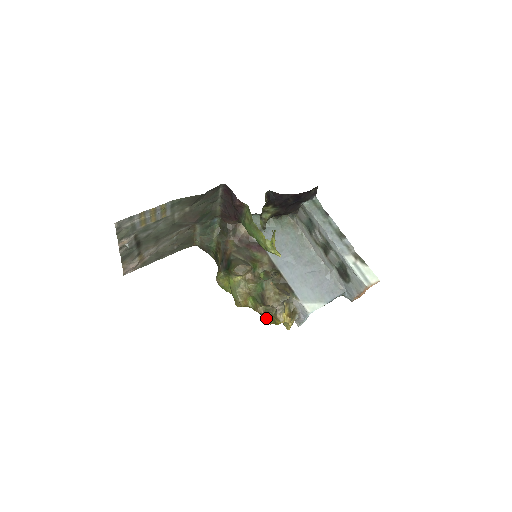
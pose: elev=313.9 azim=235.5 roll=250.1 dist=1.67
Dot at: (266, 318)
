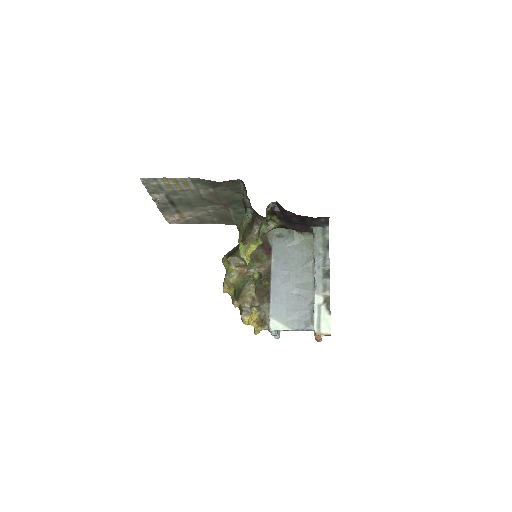
Dot at: (240, 313)
